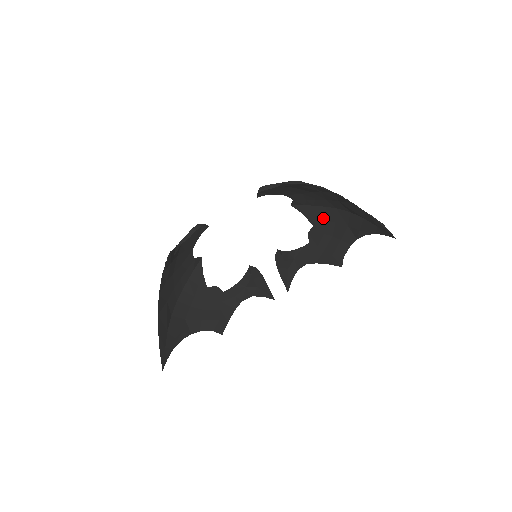
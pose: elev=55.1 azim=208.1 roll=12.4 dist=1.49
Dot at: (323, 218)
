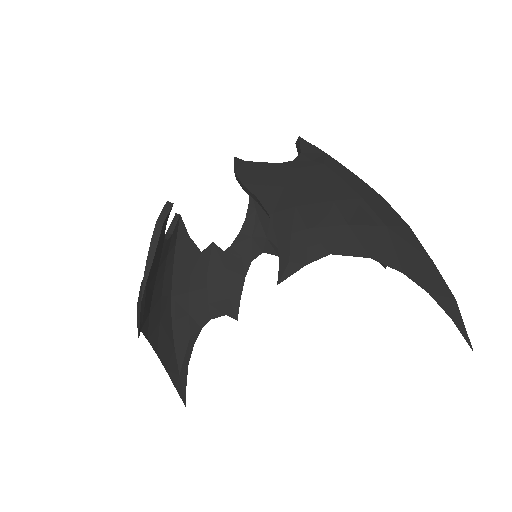
Dot at: occluded
